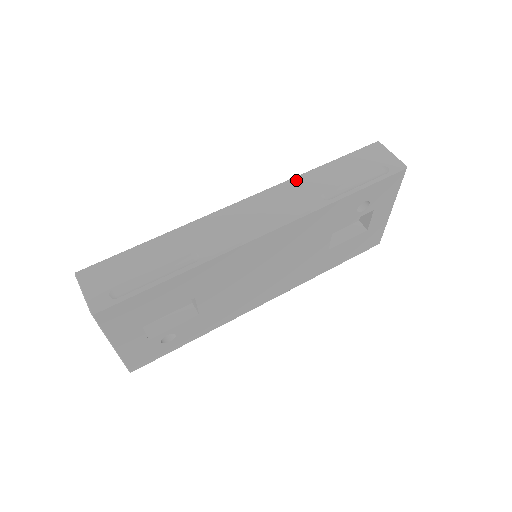
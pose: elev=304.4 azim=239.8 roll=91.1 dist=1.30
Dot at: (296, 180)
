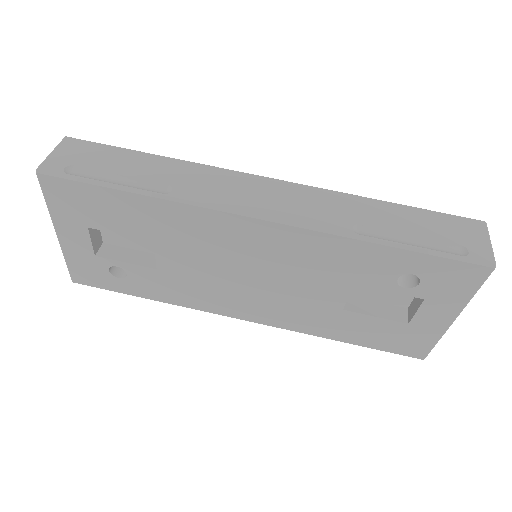
Dot at: (344, 196)
